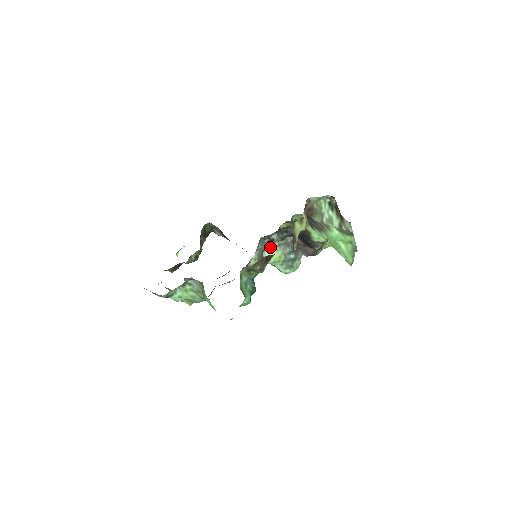
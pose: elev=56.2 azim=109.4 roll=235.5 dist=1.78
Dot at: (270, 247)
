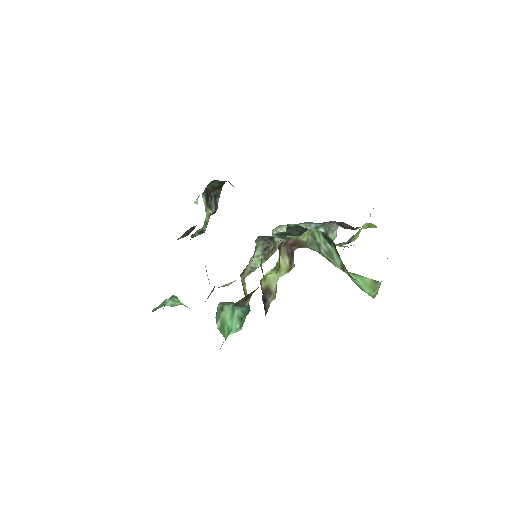
Dot at: (285, 227)
